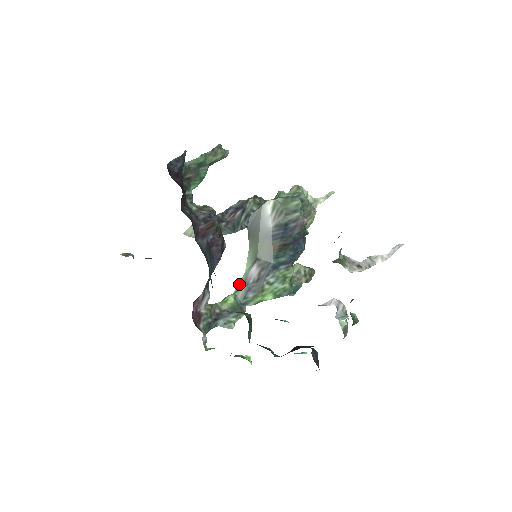
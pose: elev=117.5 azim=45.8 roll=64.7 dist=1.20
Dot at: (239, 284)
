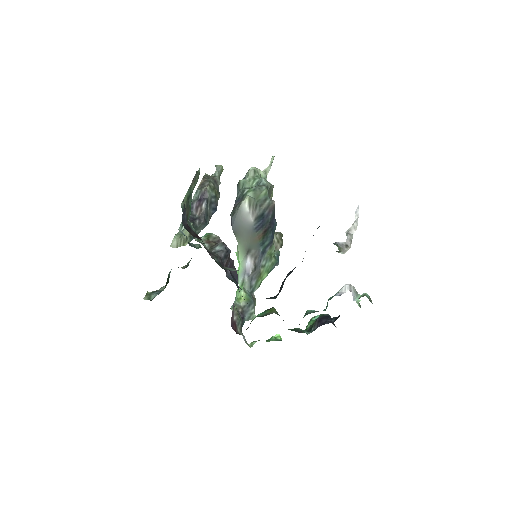
Dot at: (240, 276)
